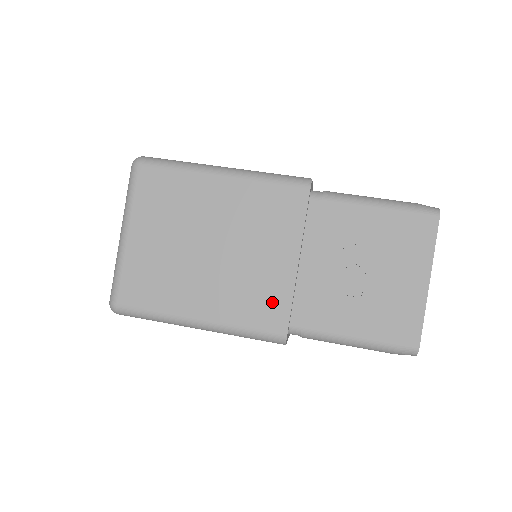
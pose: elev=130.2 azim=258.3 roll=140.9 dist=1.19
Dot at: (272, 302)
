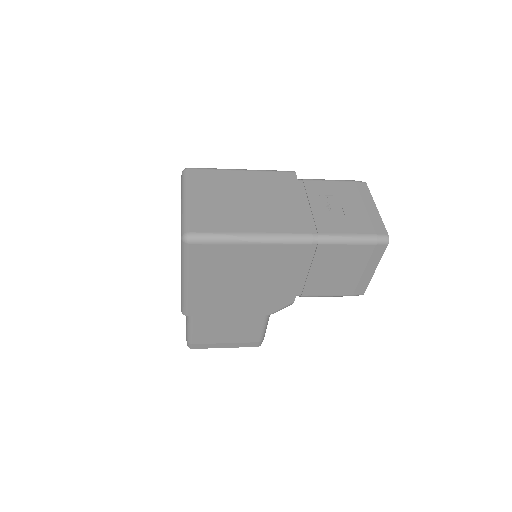
Dot at: (296, 219)
